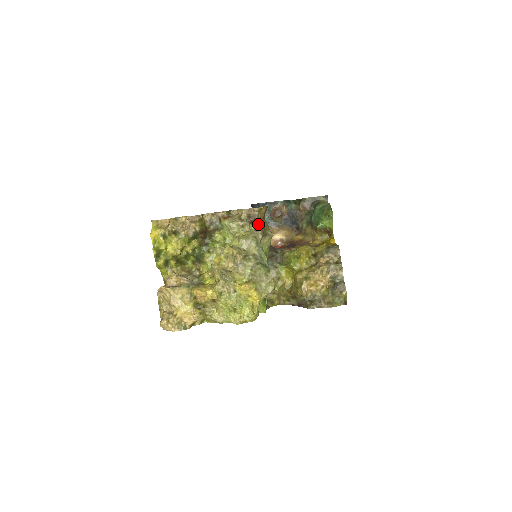
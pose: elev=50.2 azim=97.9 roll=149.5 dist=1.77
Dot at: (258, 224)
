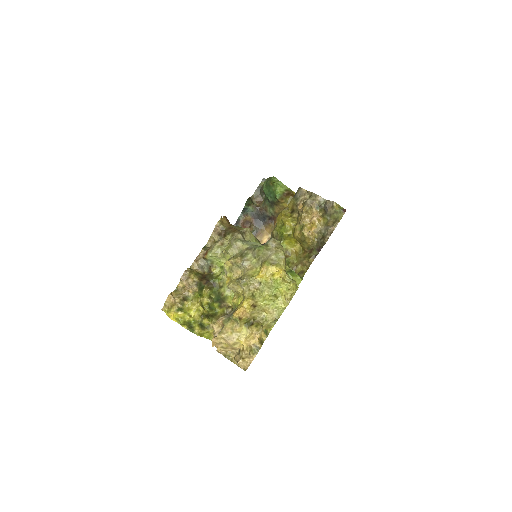
Dot at: (230, 231)
